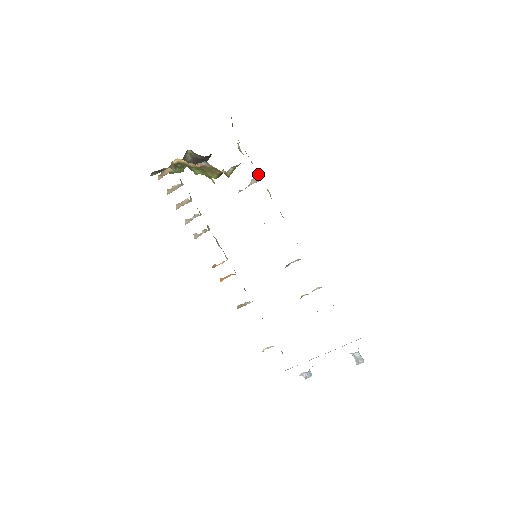
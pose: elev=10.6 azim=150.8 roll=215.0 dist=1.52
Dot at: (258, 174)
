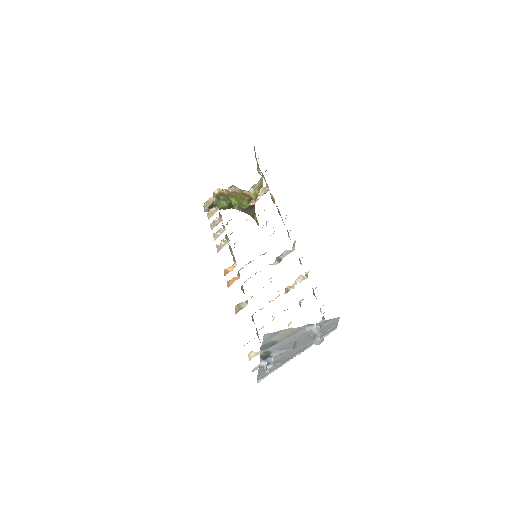
Dot at: (267, 185)
